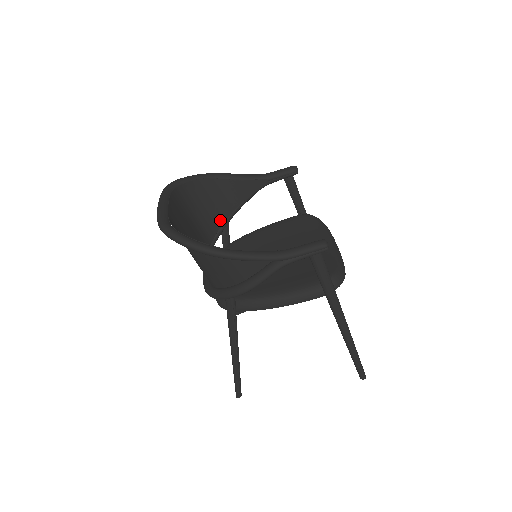
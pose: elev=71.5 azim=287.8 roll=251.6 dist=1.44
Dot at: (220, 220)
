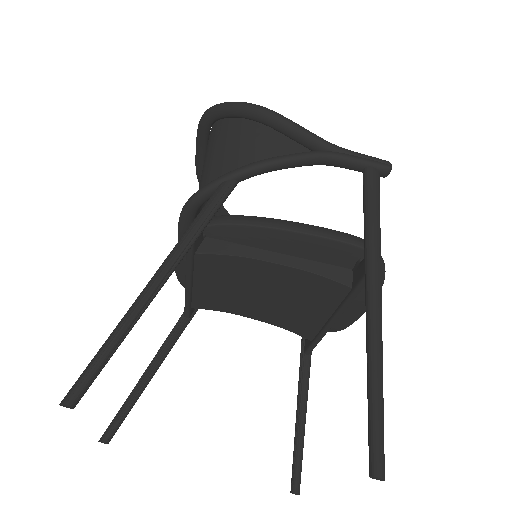
Dot at: occluded
